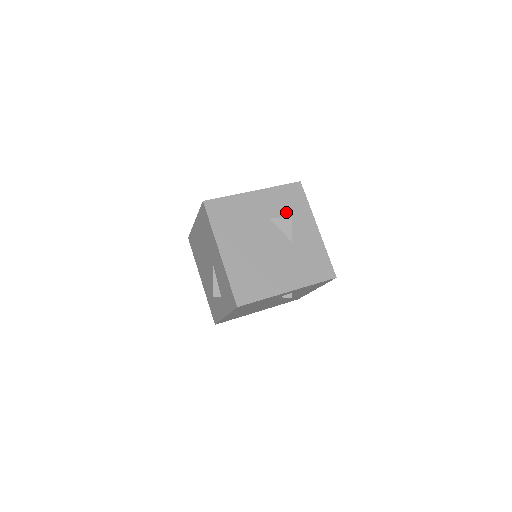
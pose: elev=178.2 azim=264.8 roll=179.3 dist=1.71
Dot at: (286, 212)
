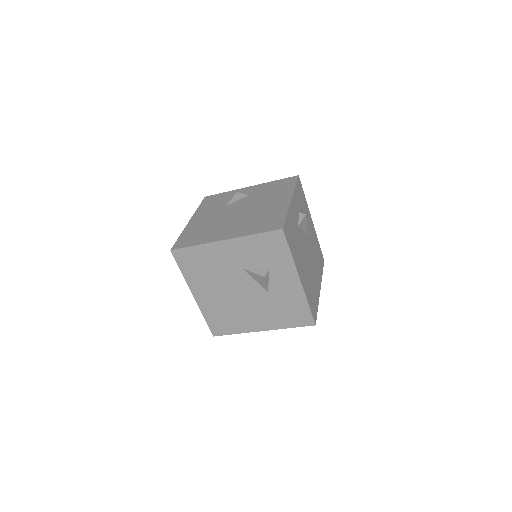
Dot at: (262, 263)
